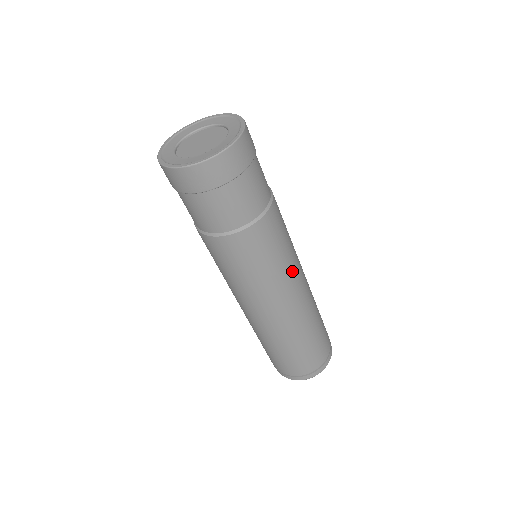
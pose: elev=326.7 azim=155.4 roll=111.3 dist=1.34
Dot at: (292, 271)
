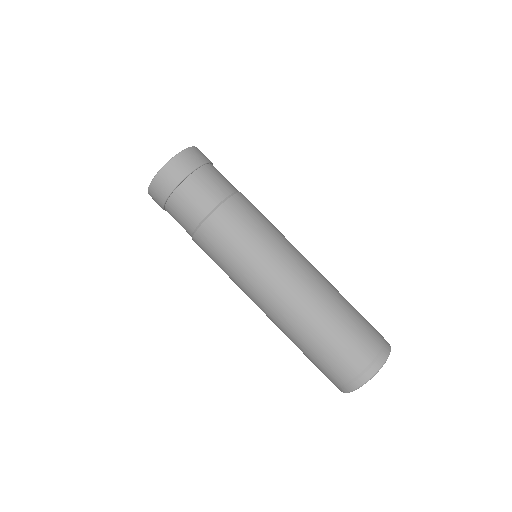
Dot at: (274, 254)
